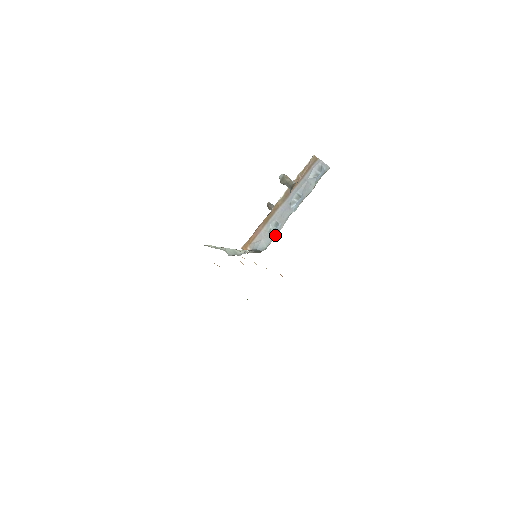
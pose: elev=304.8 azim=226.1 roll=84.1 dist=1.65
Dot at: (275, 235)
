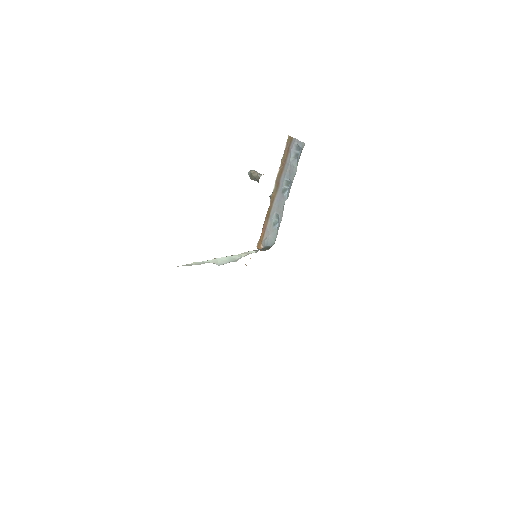
Dot at: (278, 228)
